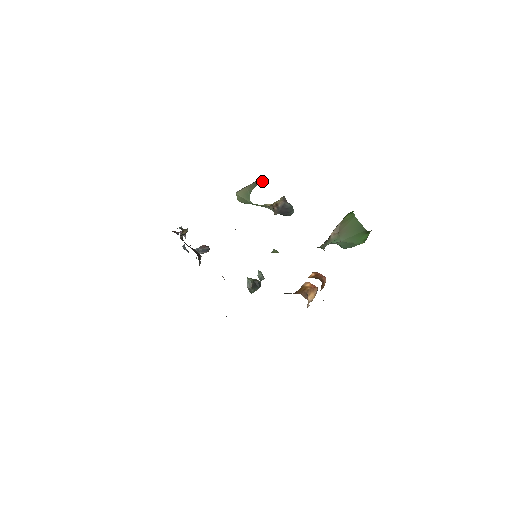
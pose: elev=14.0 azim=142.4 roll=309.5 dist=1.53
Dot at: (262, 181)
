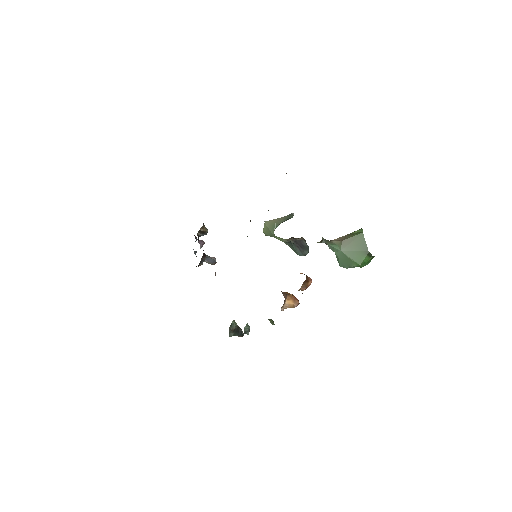
Dot at: (292, 217)
